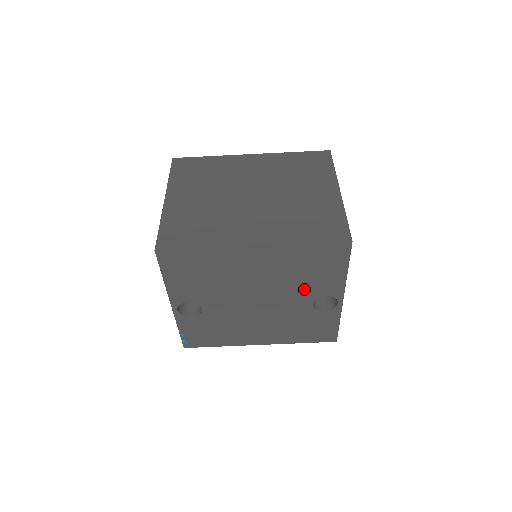
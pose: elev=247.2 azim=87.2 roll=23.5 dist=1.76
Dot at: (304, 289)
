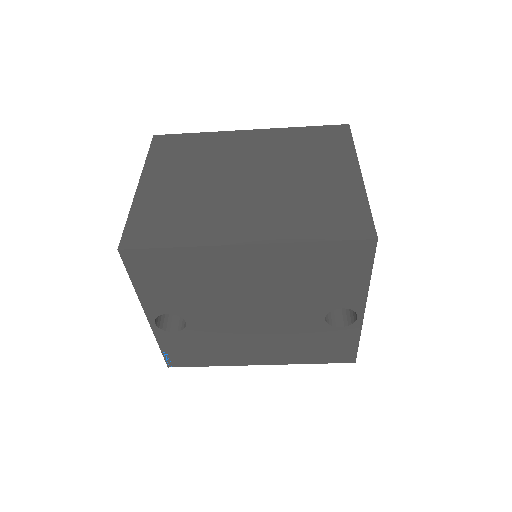
Dot at: (314, 299)
